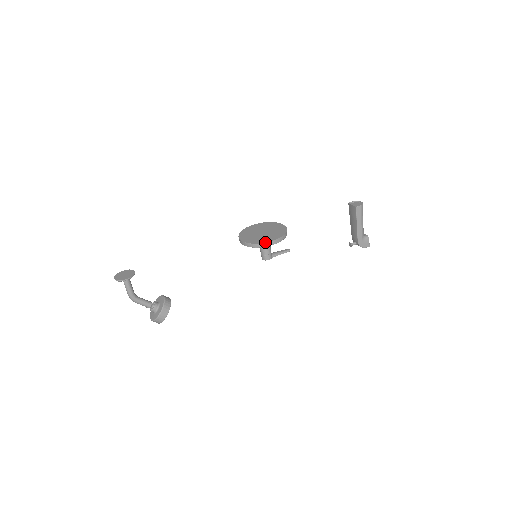
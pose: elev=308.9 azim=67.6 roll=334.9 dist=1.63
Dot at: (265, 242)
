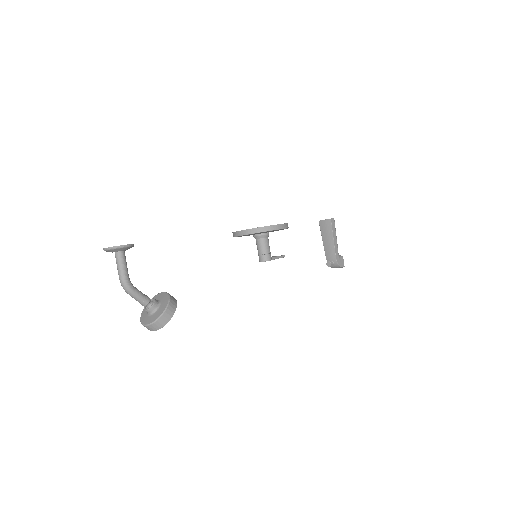
Dot at: occluded
